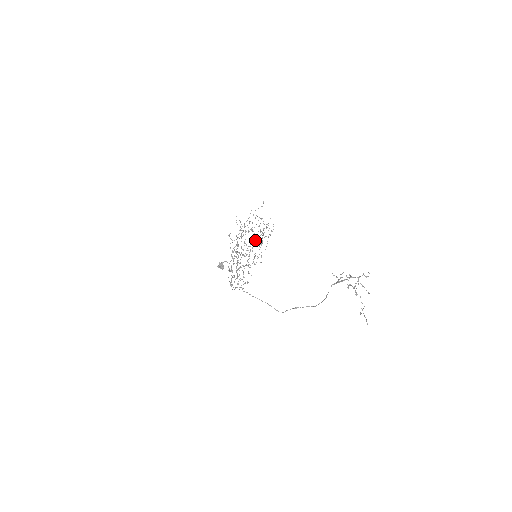
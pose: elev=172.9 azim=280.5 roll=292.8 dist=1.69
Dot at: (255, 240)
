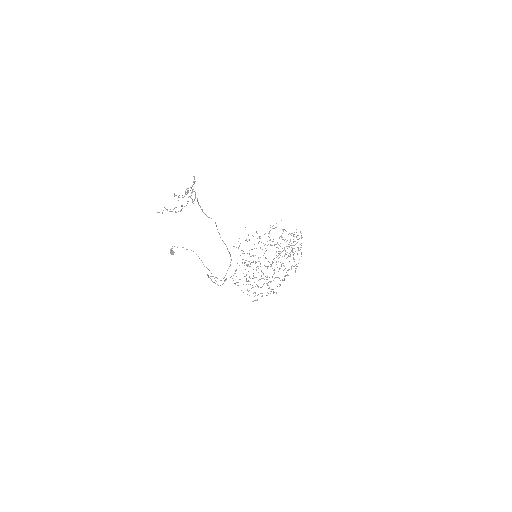
Dot at: occluded
